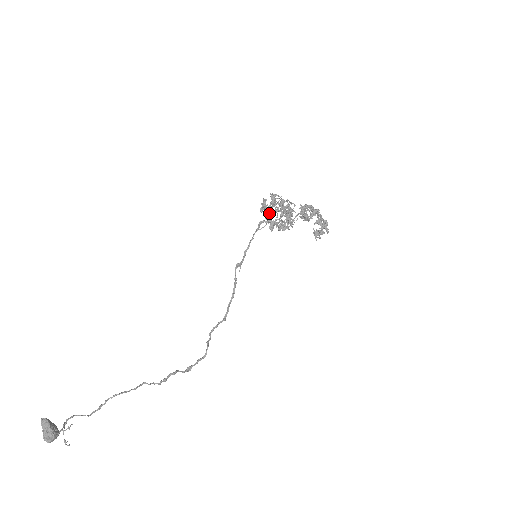
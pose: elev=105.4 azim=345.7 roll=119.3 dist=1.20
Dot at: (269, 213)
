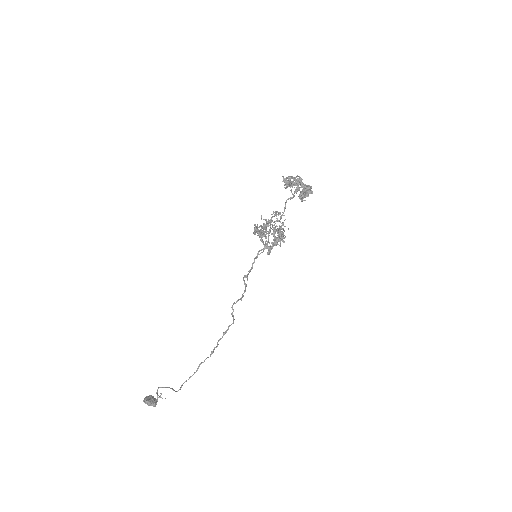
Dot at: (262, 231)
